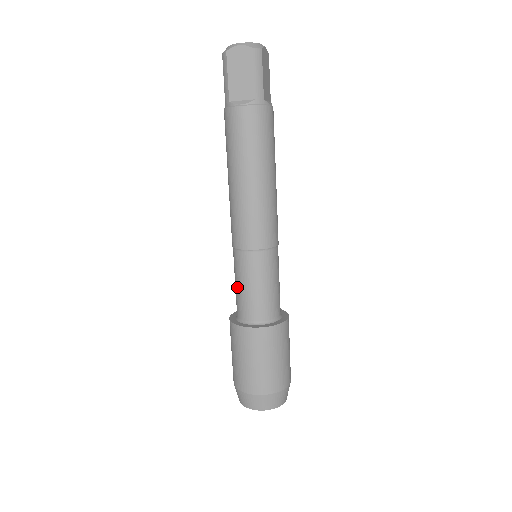
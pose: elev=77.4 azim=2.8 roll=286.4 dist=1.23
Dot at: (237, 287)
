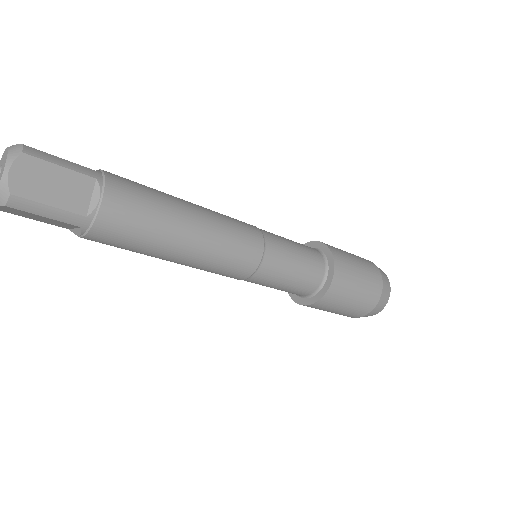
Dot at: occluded
